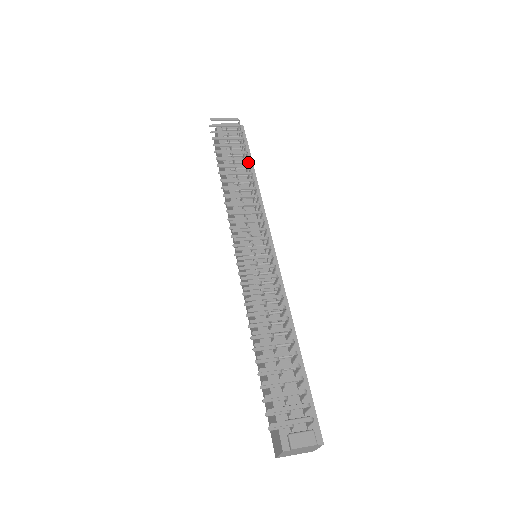
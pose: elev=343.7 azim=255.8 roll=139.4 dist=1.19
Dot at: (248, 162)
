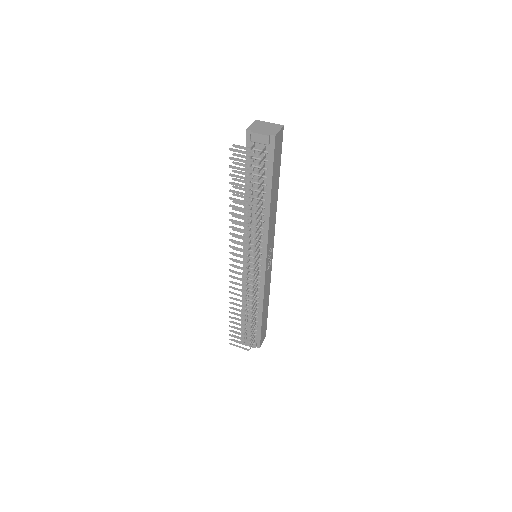
Dot at: (257, 203)
